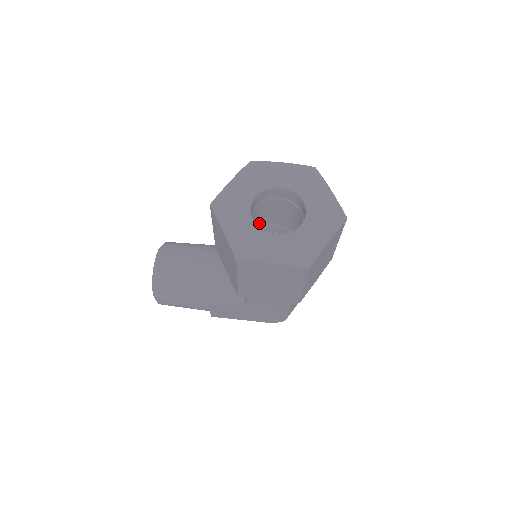
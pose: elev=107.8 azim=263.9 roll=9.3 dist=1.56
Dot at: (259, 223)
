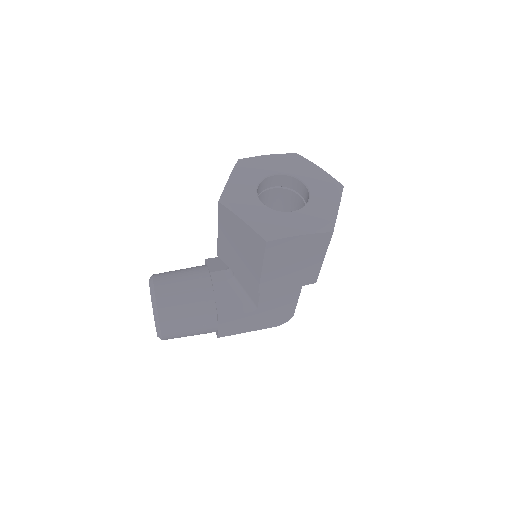
Dot at: occluded
